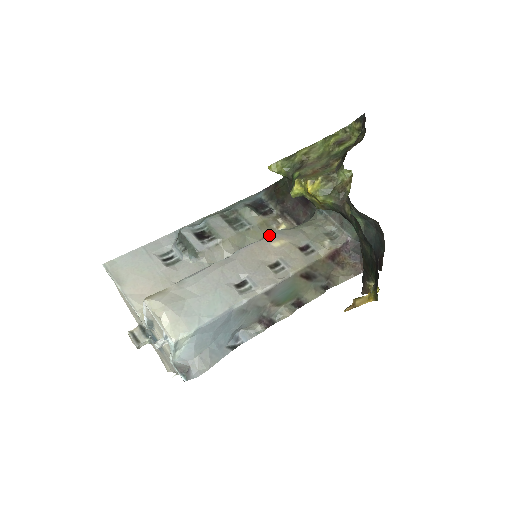
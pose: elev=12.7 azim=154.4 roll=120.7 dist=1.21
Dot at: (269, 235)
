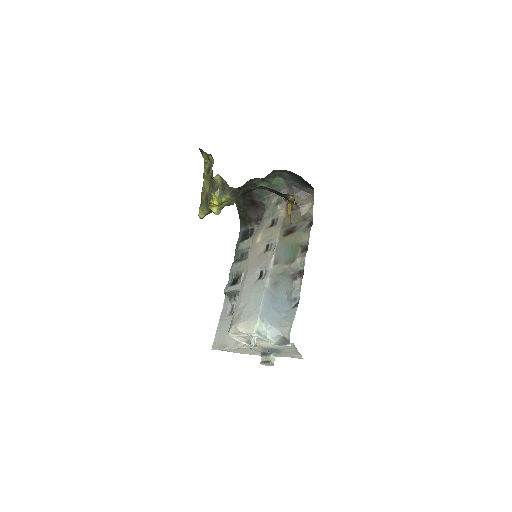
Dot at: (252, 240)
